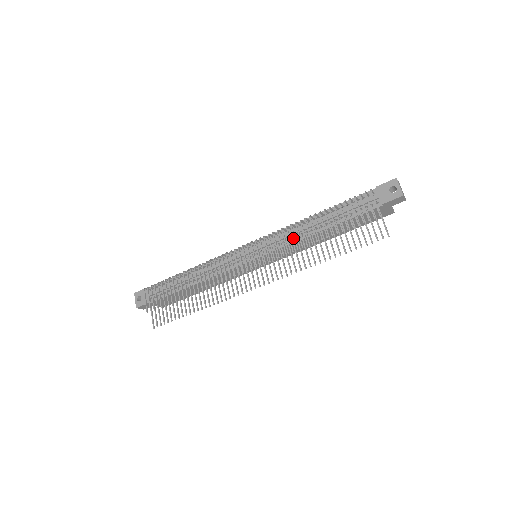
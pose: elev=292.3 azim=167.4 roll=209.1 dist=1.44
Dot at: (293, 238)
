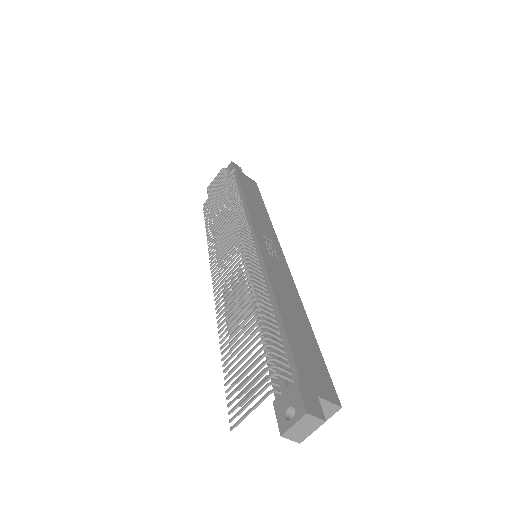
Dot at: (253, 290)
